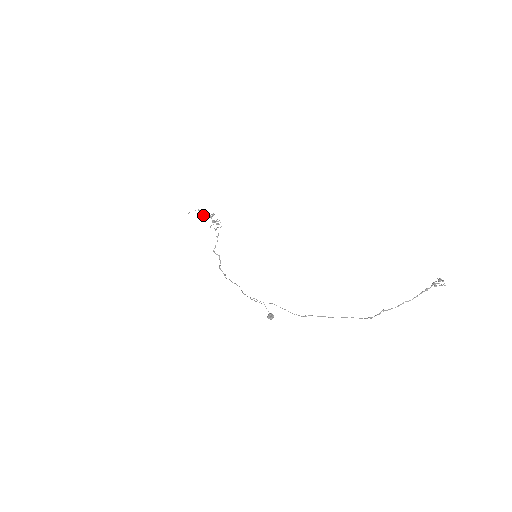
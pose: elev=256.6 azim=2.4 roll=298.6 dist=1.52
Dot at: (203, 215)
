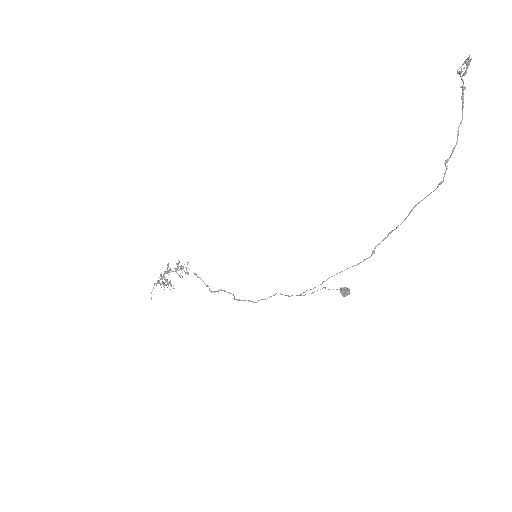
Dot at: (165, 284)
